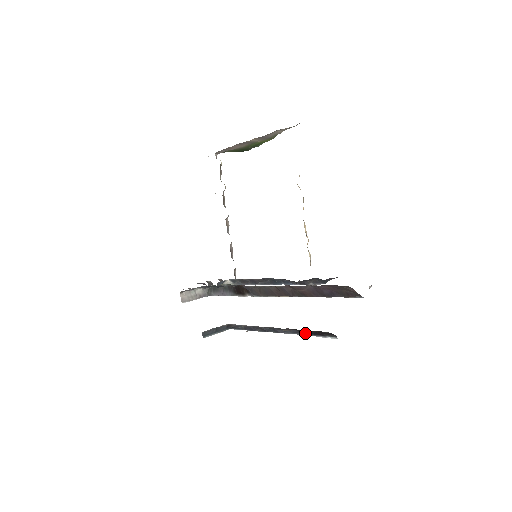
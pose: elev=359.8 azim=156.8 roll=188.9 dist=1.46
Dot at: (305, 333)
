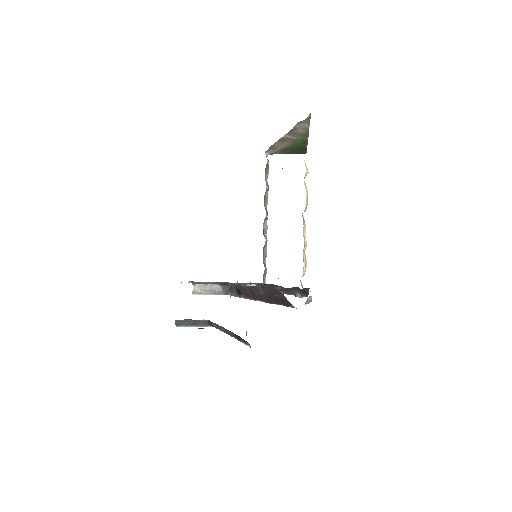
Dot at: (237, 337)
